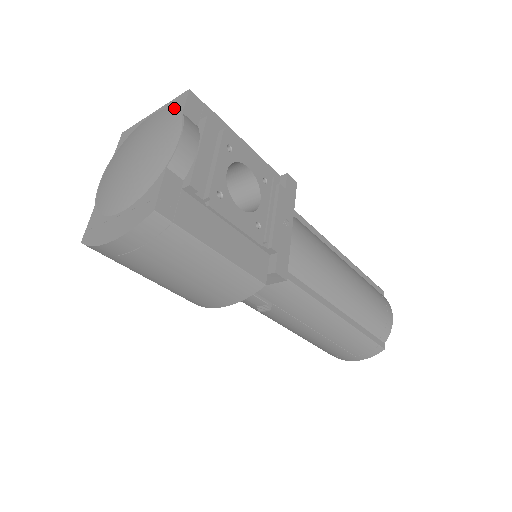
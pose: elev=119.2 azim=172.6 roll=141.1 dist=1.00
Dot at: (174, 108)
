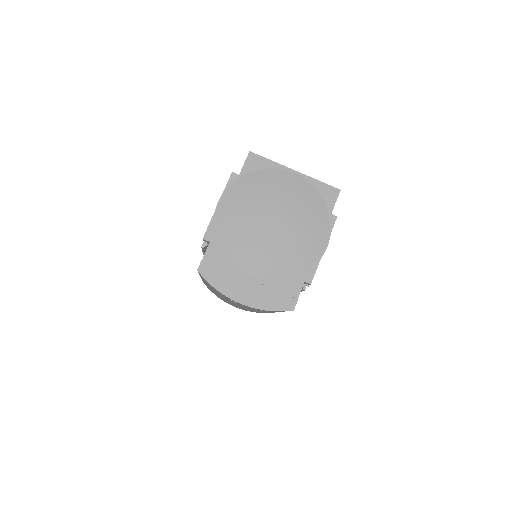
Dot at: (322, 198)
